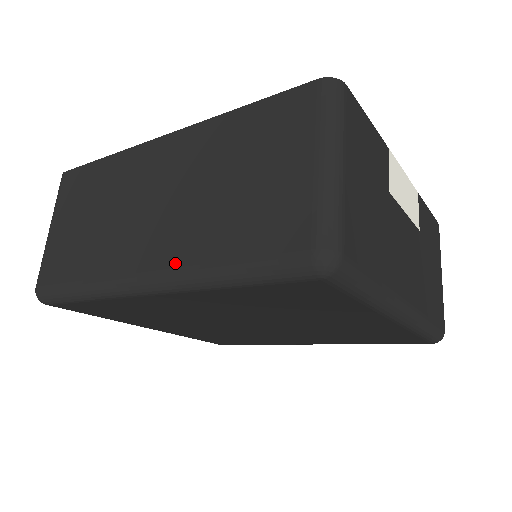
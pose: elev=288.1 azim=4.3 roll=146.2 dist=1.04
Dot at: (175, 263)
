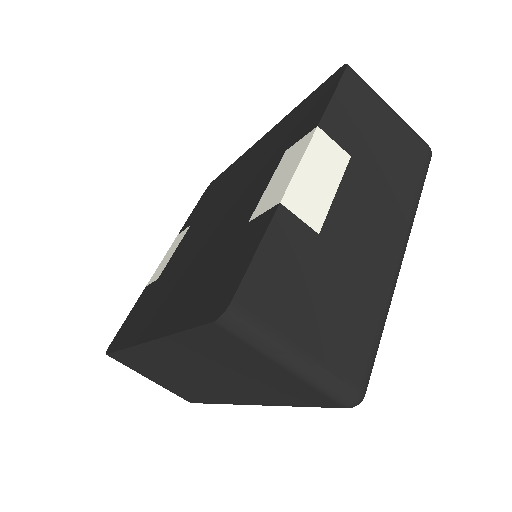
Dot at: (260, 403)
